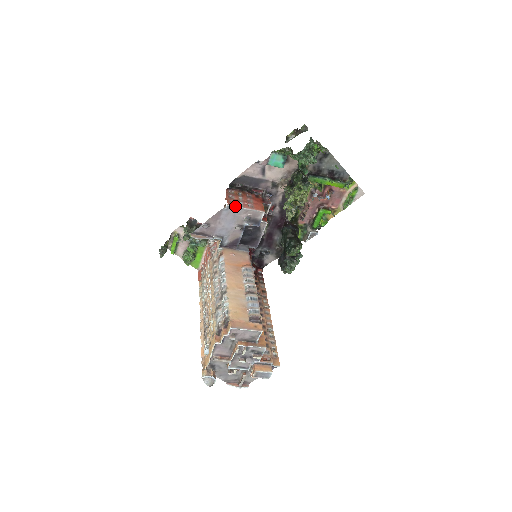
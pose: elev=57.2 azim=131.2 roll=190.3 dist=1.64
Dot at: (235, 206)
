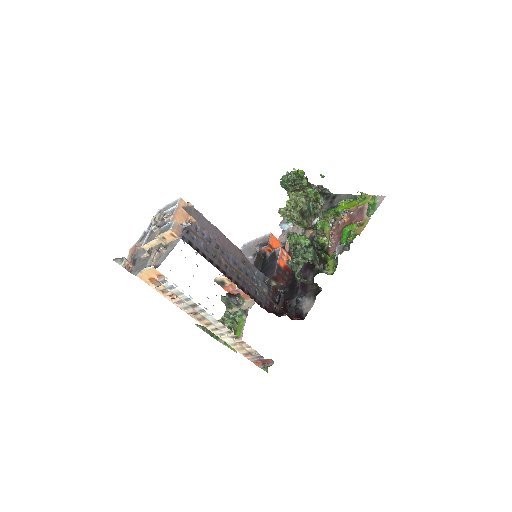
Dot at: (249, 242)
